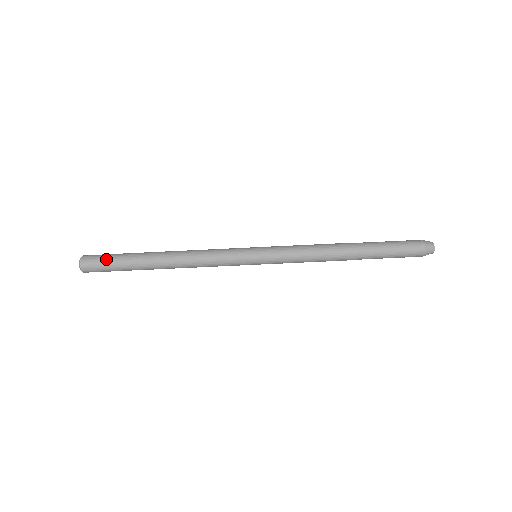
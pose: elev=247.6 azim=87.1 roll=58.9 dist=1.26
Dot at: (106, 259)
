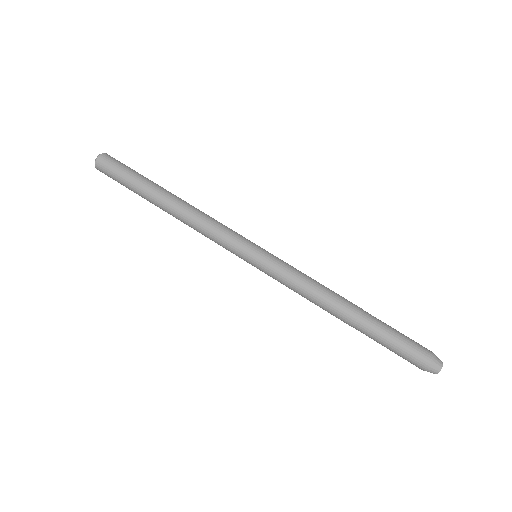
Dot at: (124, 166)
